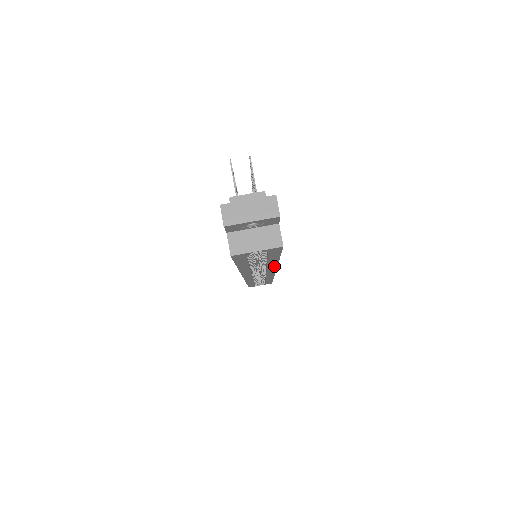
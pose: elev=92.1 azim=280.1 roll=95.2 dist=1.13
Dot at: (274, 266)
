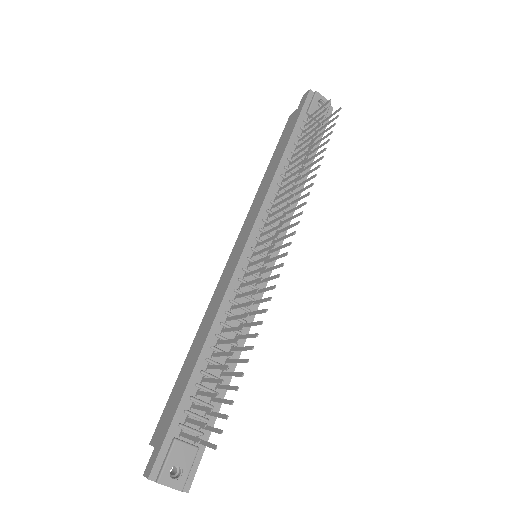
Dot at: occluded
